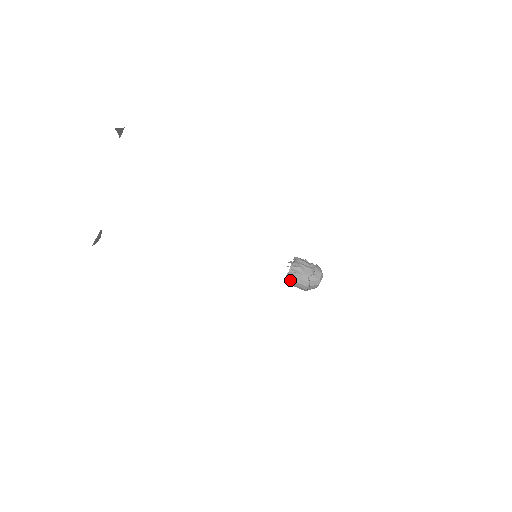
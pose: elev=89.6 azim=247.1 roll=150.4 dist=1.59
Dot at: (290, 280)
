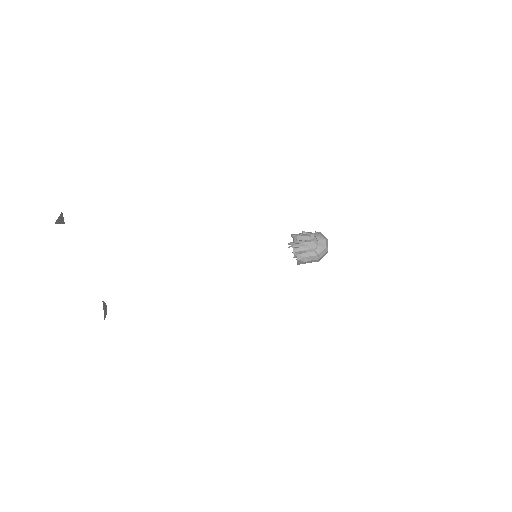
Dot at: (299, 262)
